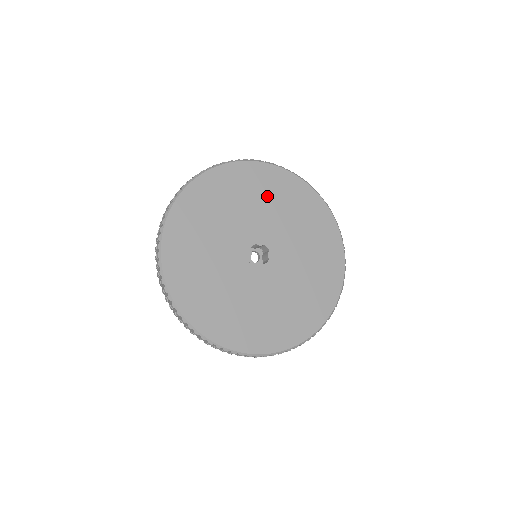
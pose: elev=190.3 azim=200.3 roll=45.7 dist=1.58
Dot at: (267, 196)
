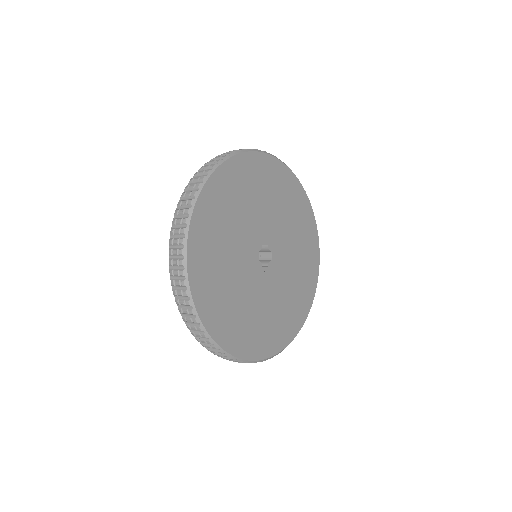
Dot at: (237, 201)
